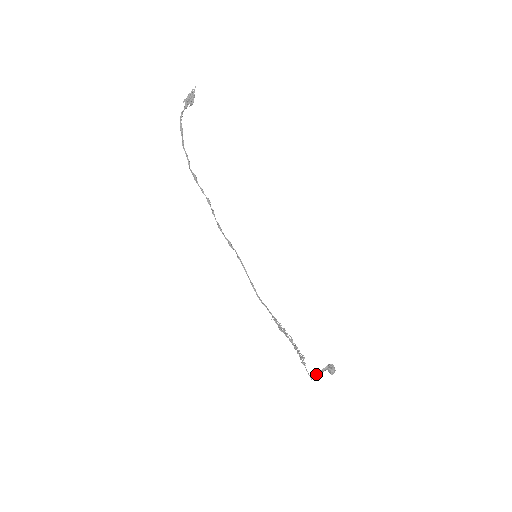
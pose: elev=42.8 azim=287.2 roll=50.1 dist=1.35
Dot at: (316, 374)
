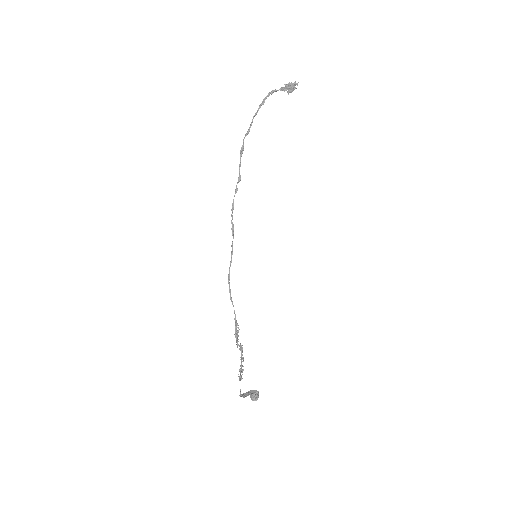
Dot at: occluded
